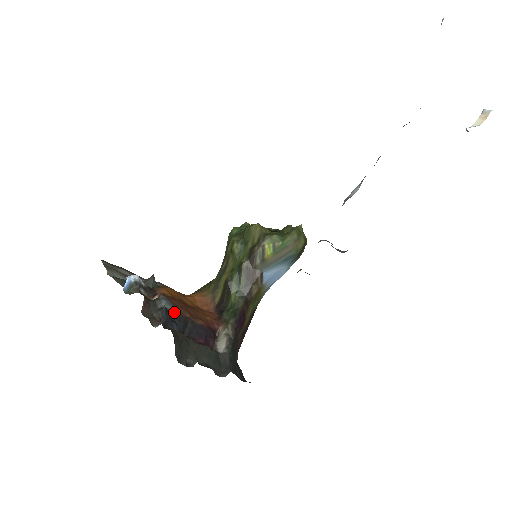
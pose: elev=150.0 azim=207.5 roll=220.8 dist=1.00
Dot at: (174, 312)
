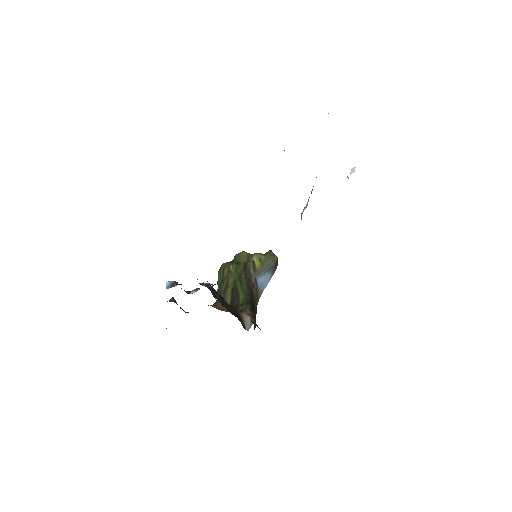
Dot at: (215, 290)
